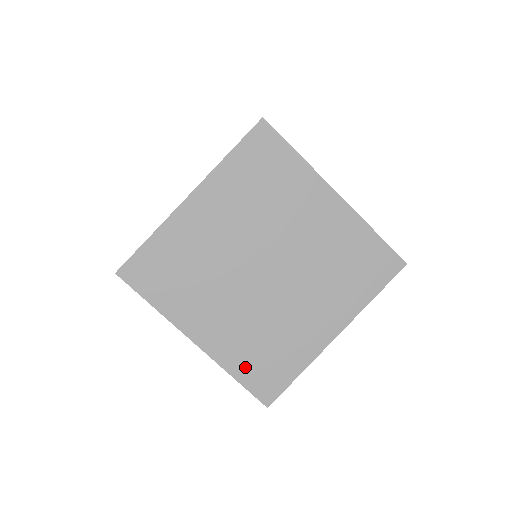
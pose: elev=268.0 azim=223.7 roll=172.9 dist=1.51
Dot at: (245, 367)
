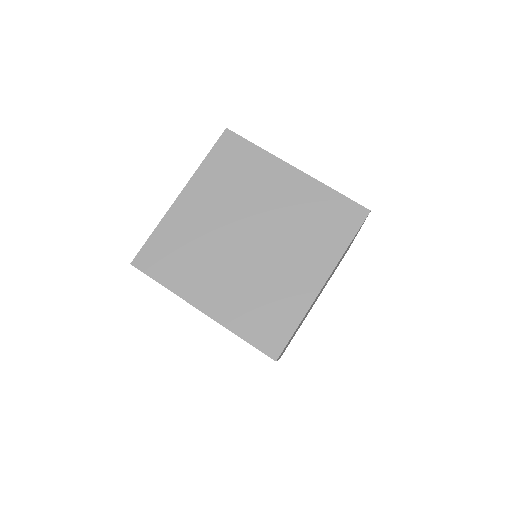
Dot at: (248, 326)
